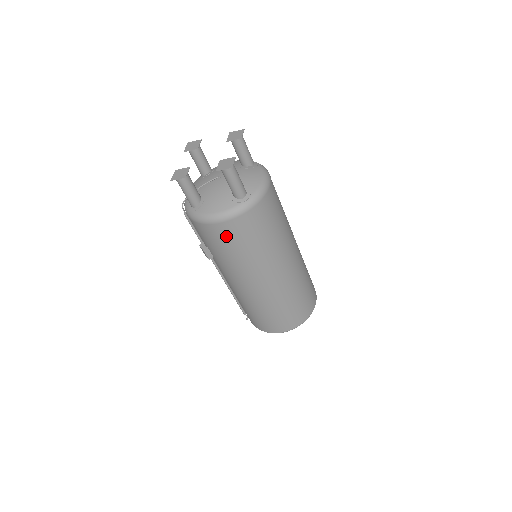
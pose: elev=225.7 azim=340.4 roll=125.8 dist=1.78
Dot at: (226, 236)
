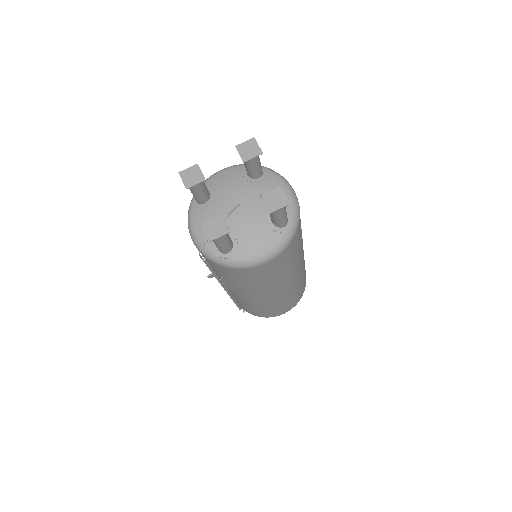
Dot at: (270, 269)
